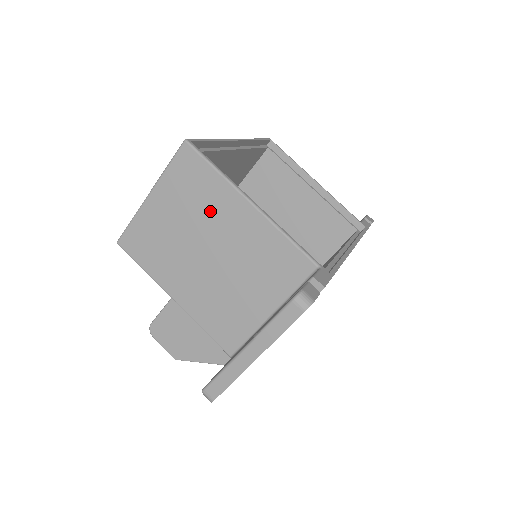
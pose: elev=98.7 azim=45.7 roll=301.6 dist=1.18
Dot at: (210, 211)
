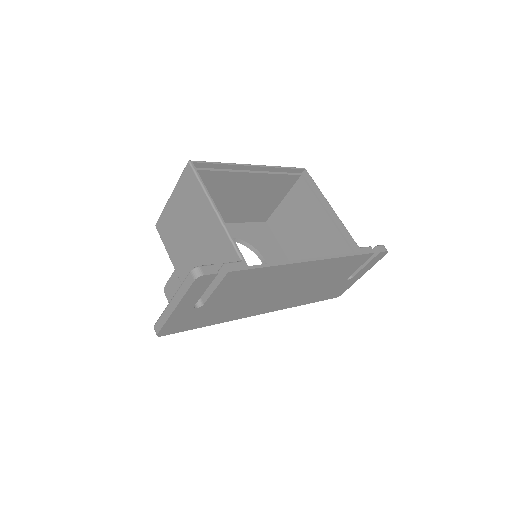
Dot at: (195, 211)
